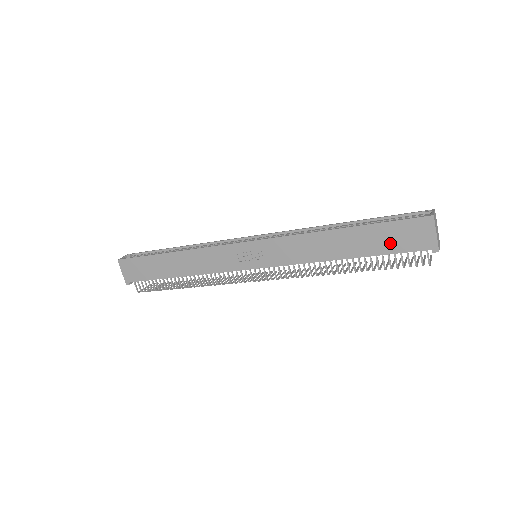
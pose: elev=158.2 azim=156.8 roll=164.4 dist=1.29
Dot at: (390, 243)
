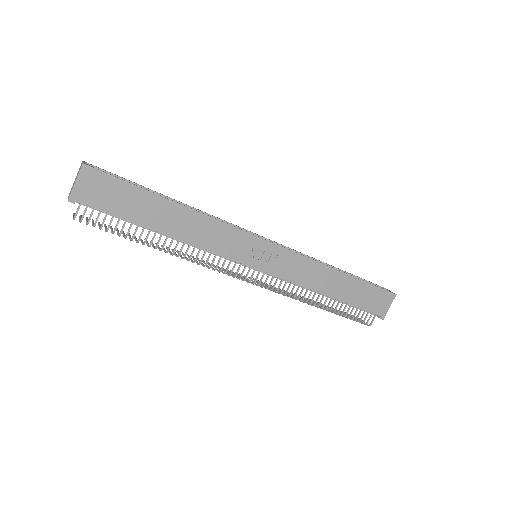
Dot at: (364, 300)
